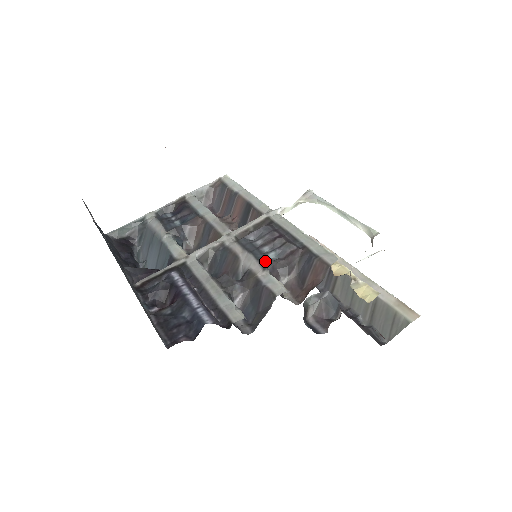
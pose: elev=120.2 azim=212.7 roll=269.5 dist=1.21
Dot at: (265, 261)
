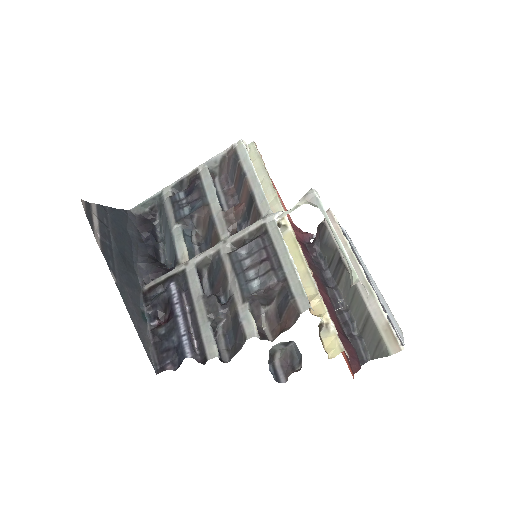
Dot at: (246, 293)
